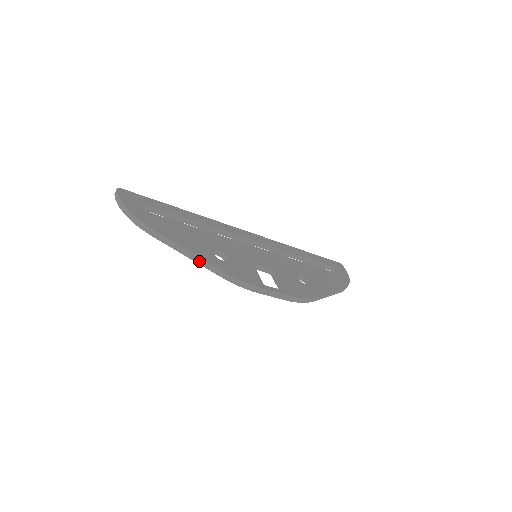
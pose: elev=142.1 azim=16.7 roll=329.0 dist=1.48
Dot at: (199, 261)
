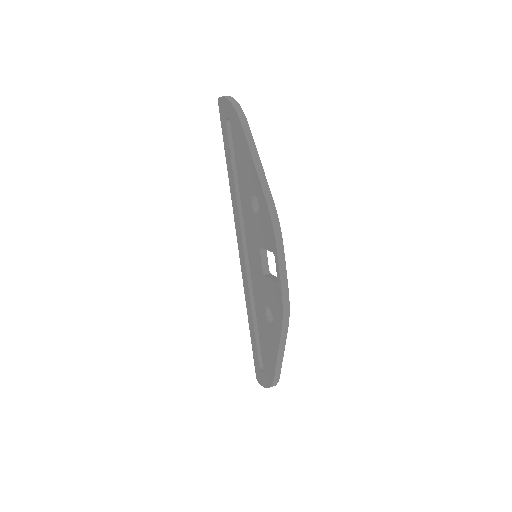
Dot at: (261, 174)
